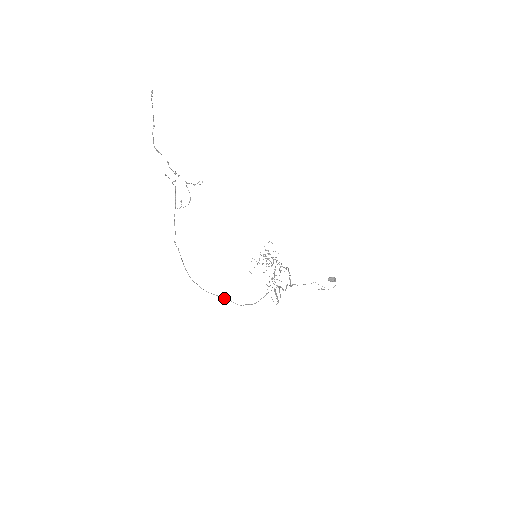
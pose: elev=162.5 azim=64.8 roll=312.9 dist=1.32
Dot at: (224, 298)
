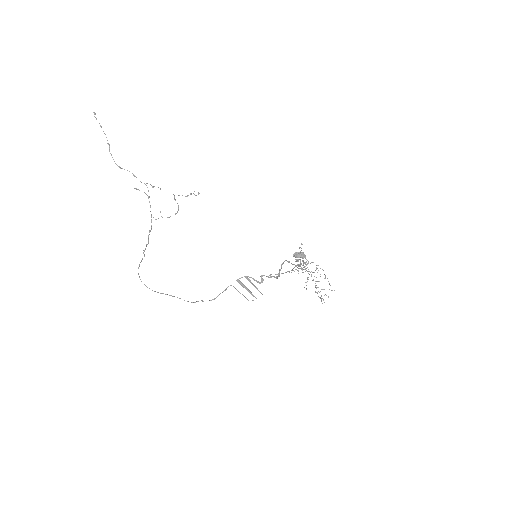
Dot at: (172, 296)
